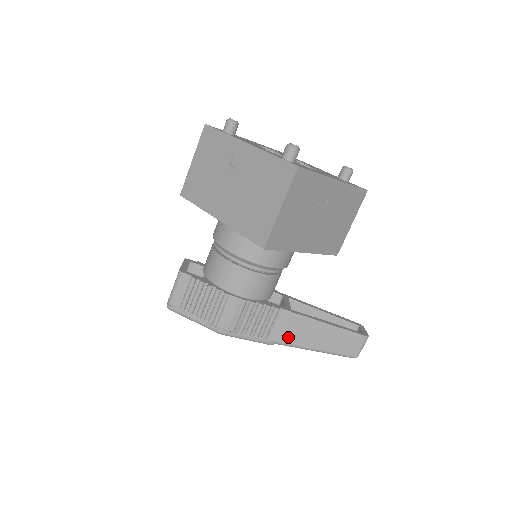
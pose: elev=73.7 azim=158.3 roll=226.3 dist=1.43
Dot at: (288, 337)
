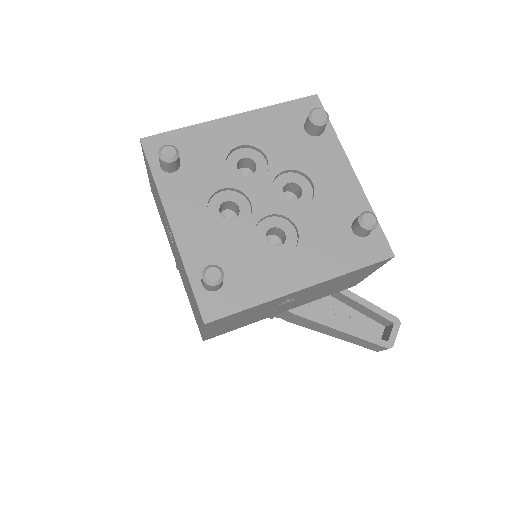
Dot at: (297, 323)
